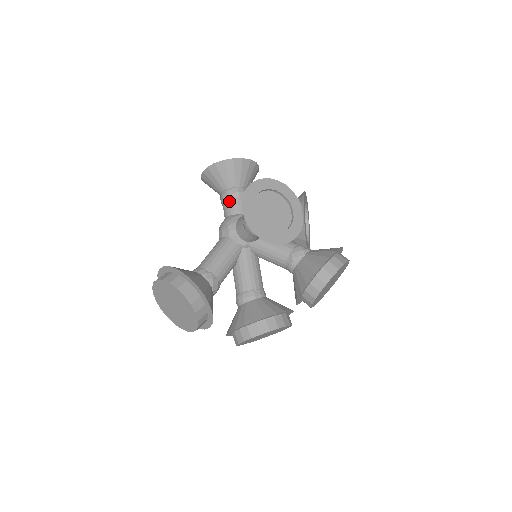
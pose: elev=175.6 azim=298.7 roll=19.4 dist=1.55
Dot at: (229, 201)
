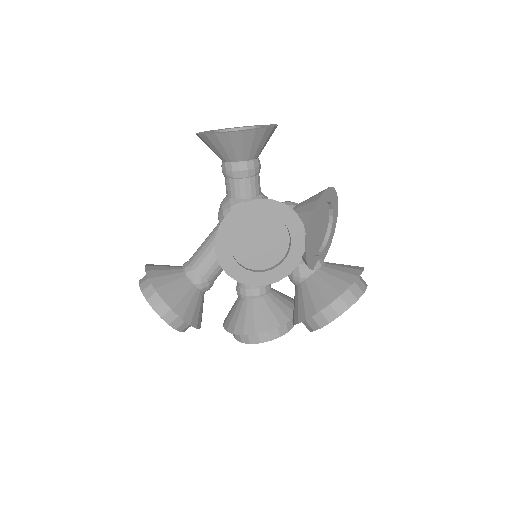
Dot at: (229, 180)
